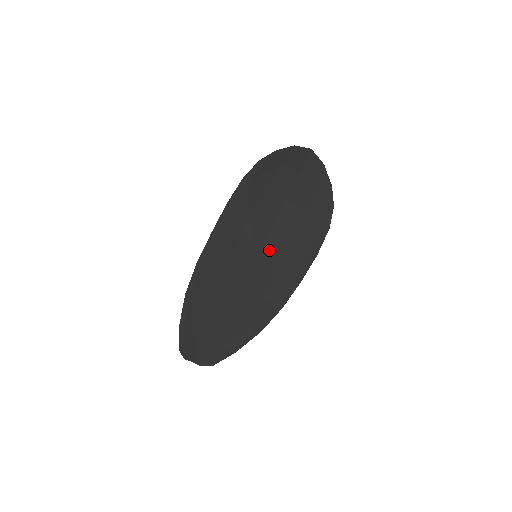
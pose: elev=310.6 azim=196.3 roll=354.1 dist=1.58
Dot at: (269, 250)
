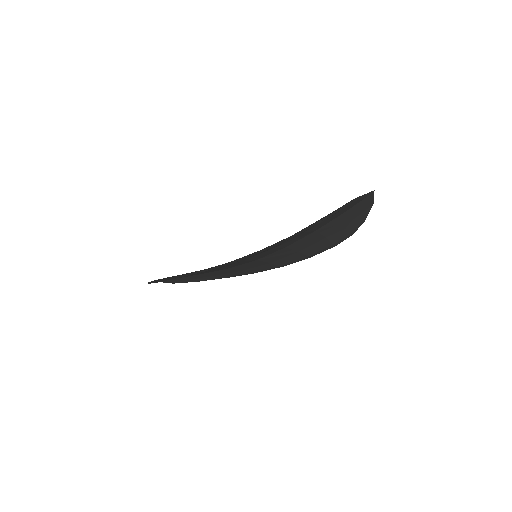
Dot at: (271, 257)
